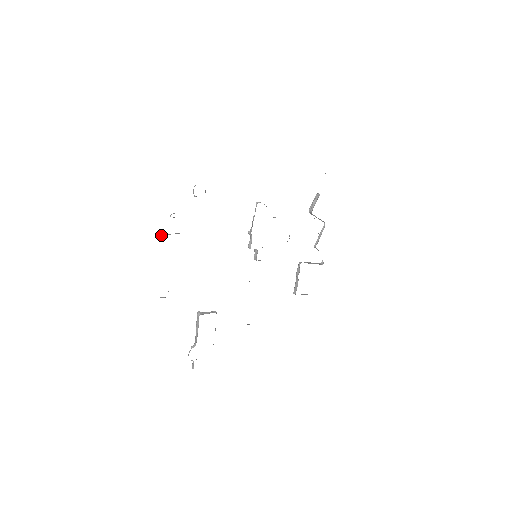
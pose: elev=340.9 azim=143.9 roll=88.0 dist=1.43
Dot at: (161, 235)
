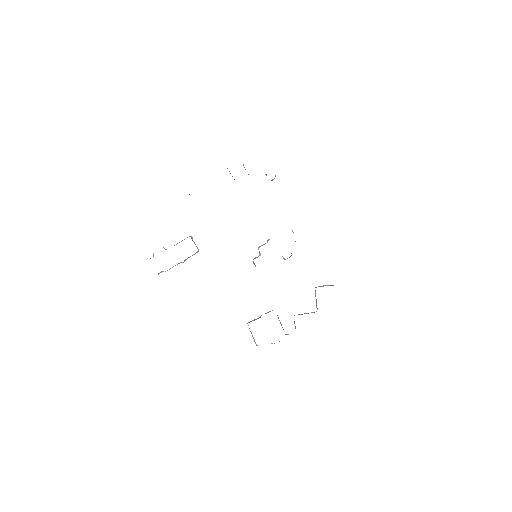
Dot at: occluded
